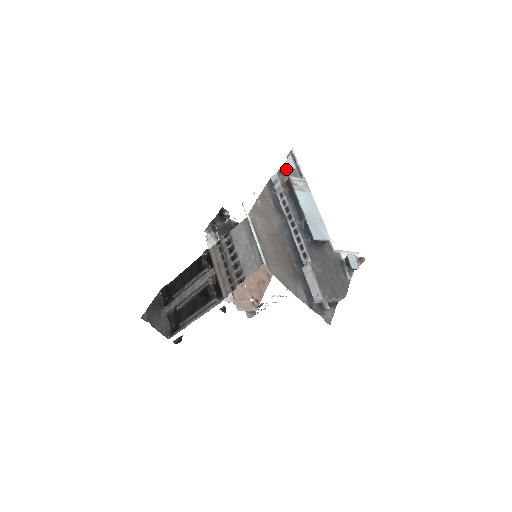
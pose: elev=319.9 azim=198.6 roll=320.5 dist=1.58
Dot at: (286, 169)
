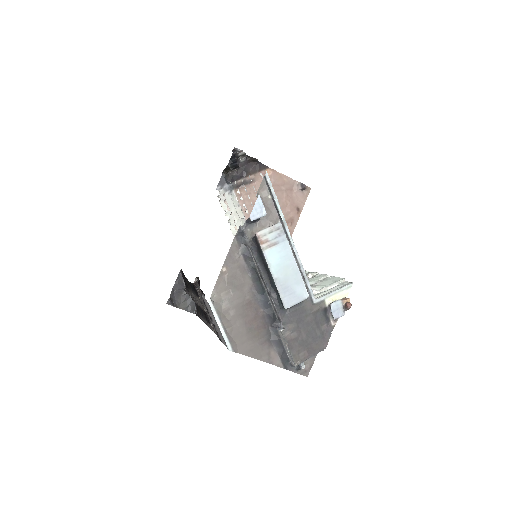
Dot at: (253, 220)
